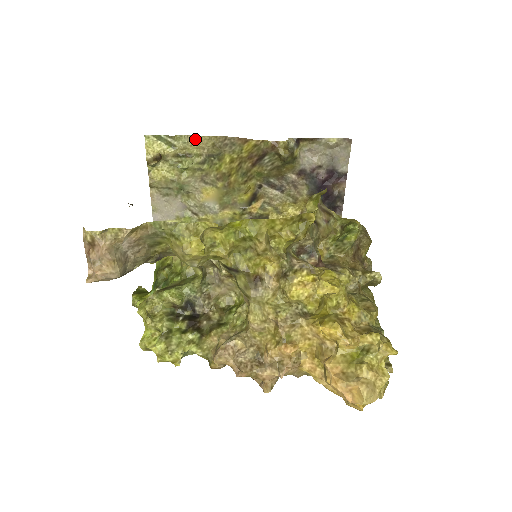
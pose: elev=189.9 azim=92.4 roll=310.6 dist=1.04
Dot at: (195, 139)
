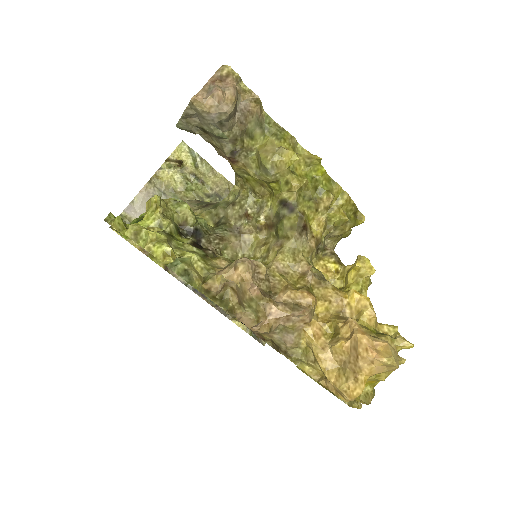
Dot at: (216, 175)
